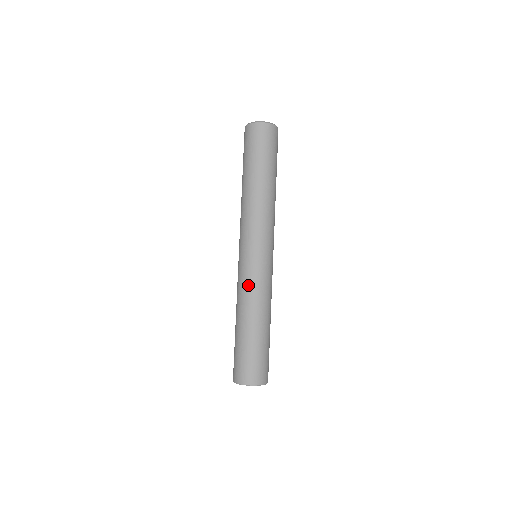
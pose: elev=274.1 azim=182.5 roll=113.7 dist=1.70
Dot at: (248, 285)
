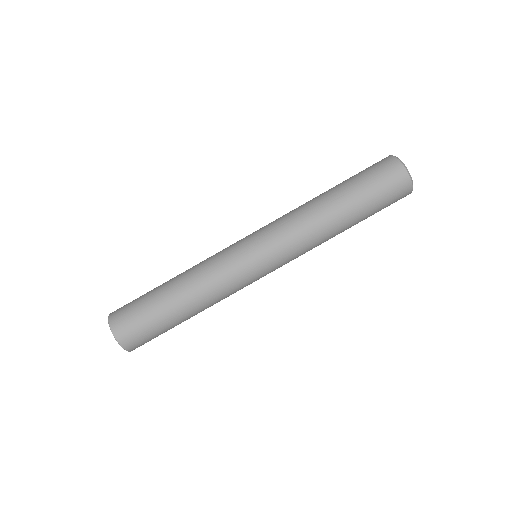
Dot at: (216, 265)
